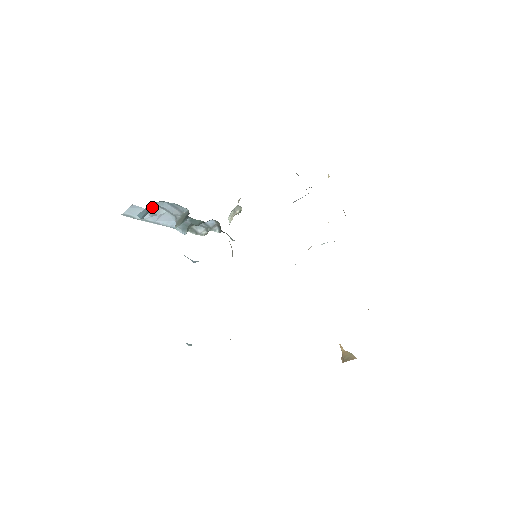
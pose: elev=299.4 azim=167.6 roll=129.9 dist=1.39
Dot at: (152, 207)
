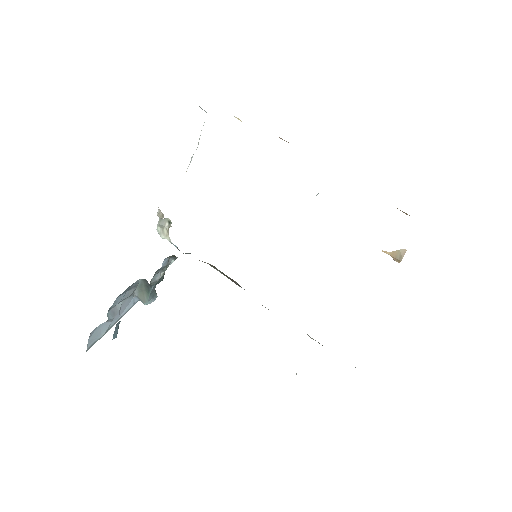
Dot at: (109, 315)
